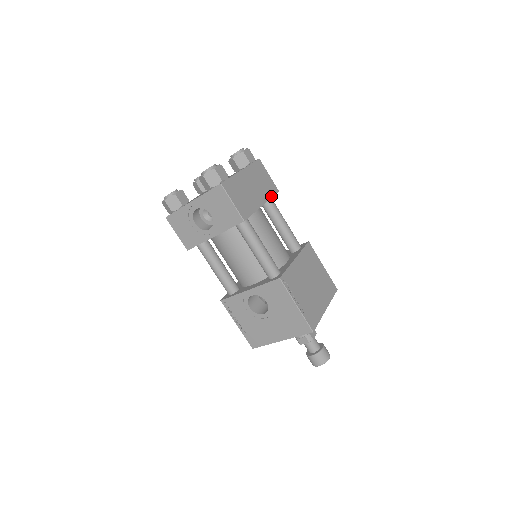
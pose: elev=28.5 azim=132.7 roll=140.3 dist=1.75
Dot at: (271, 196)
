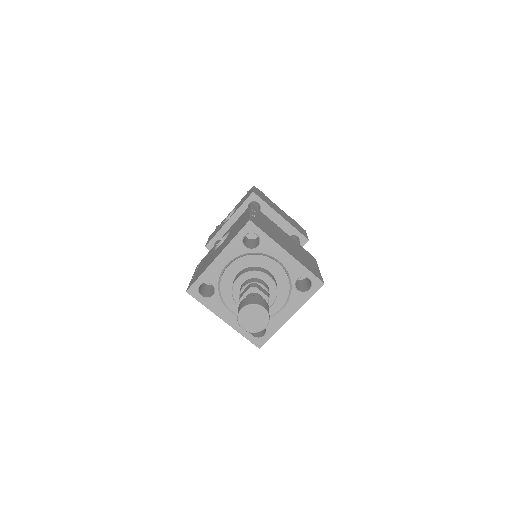
Dot at: (296, 229)
